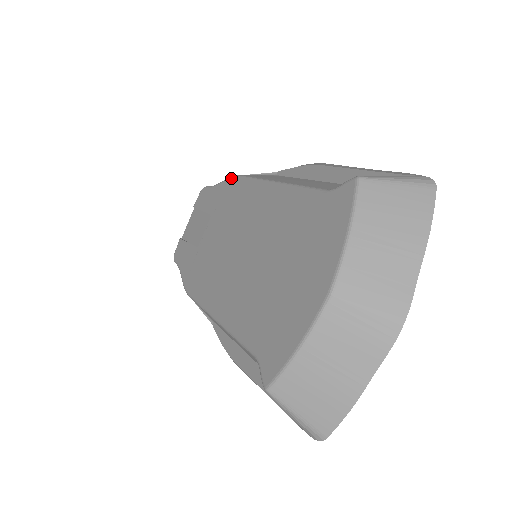
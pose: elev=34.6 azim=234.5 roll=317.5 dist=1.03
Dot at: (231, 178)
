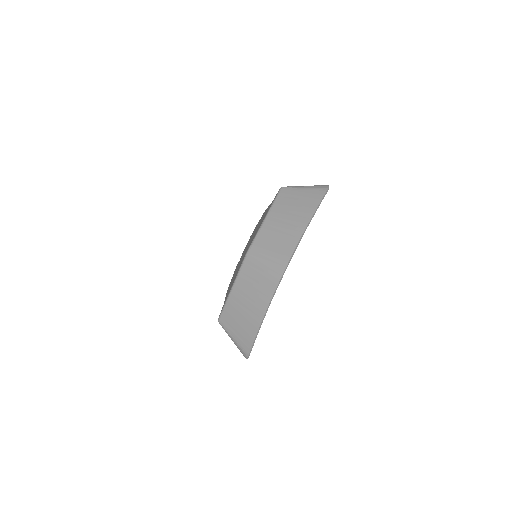
Dot at: (263, 213)
